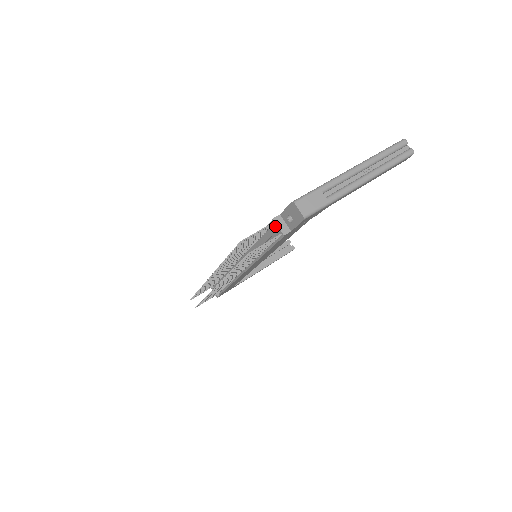
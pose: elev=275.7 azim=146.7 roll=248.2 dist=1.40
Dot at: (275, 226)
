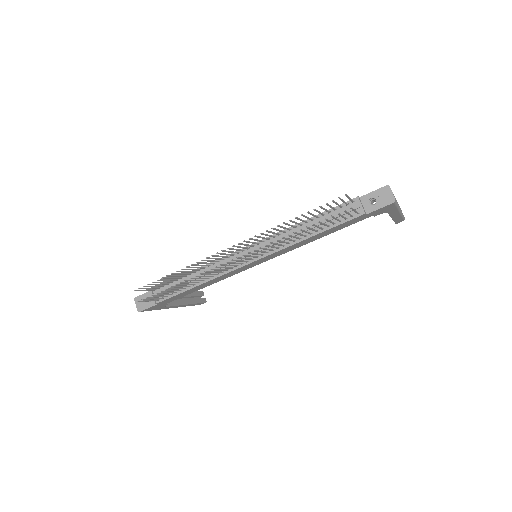
Dot at: (352, 205)
